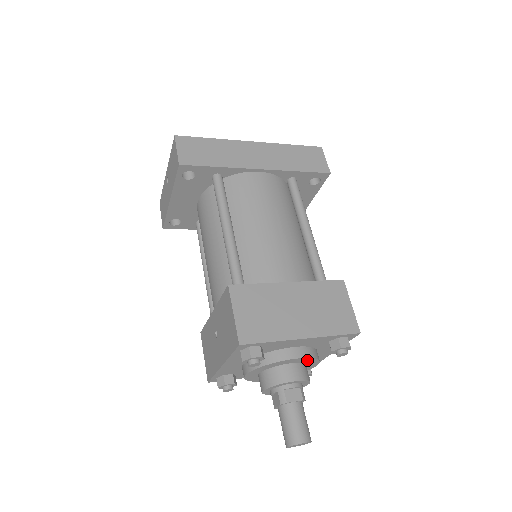
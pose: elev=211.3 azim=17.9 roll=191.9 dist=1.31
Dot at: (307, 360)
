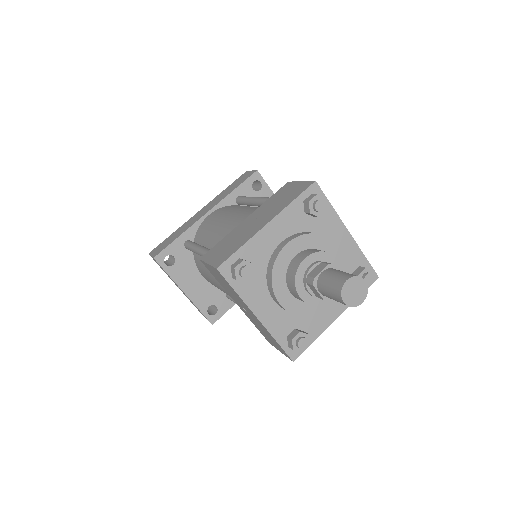
Dot at: (306, 242)
